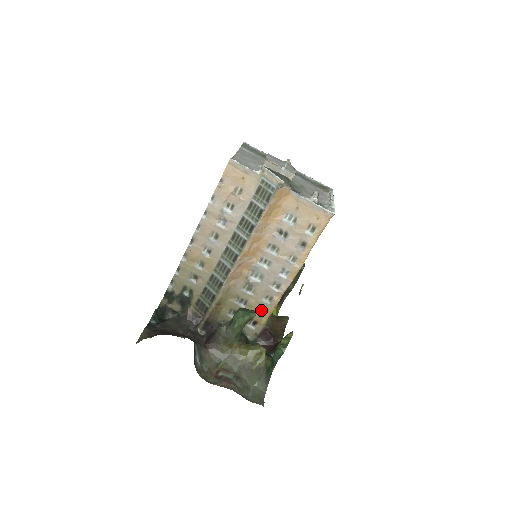
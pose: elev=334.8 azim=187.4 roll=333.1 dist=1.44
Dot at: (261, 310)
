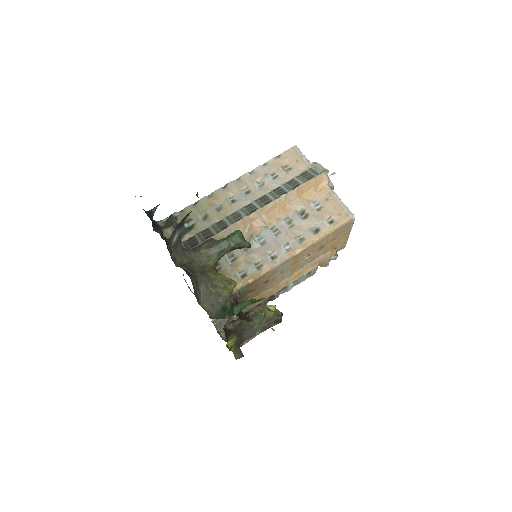
Dot at: (243, 274)
